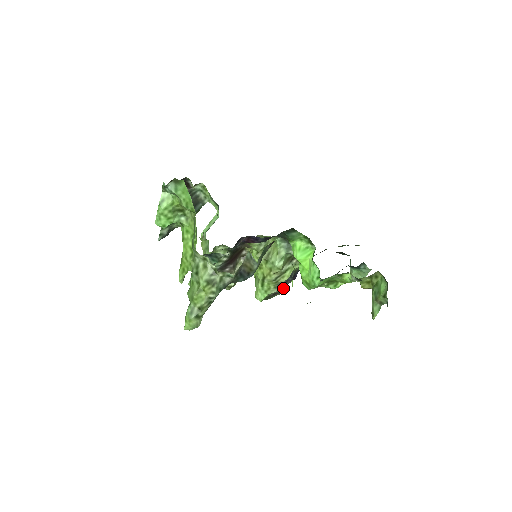
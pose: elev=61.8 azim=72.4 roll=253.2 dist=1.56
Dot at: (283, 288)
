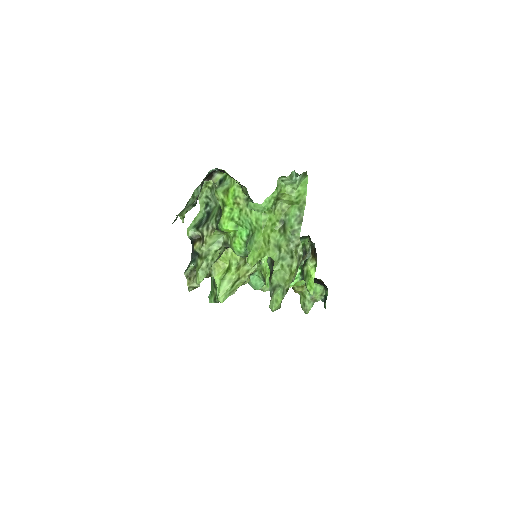
Dot at: occluded
